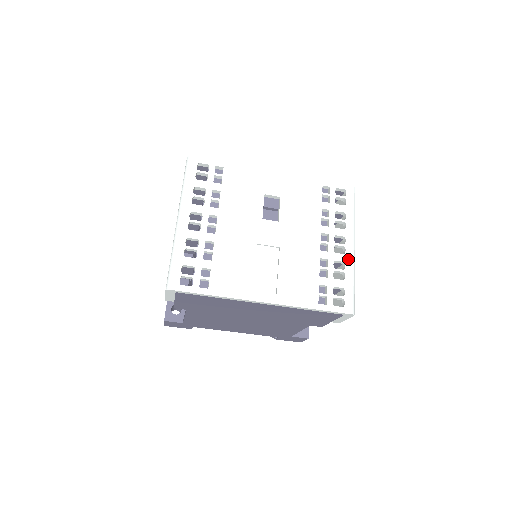
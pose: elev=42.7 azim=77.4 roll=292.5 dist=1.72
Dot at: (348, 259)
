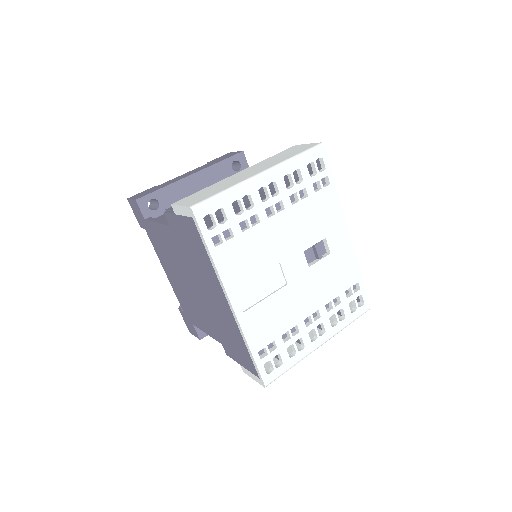
Dot at: (309, 348)
